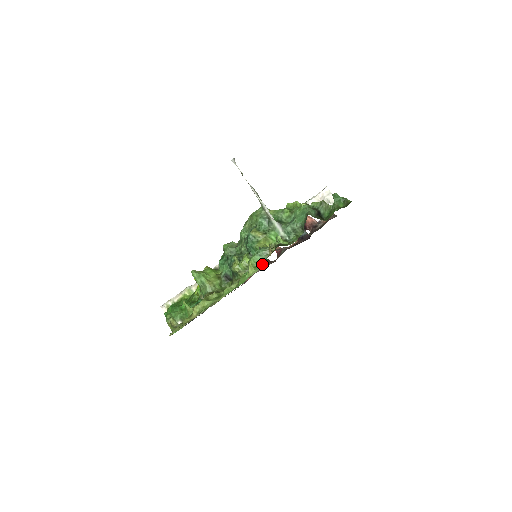
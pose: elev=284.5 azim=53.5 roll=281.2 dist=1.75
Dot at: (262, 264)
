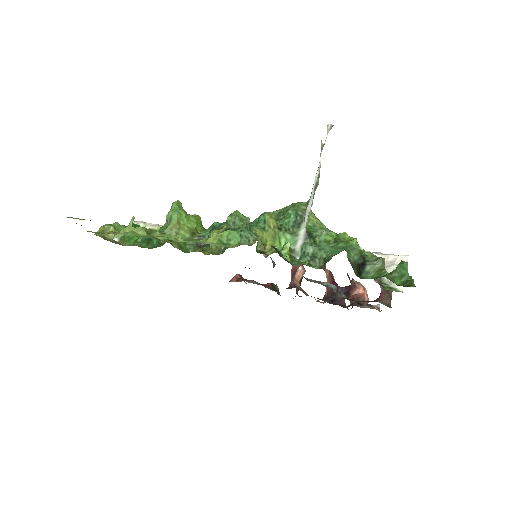
Dot at: (232, 246)
